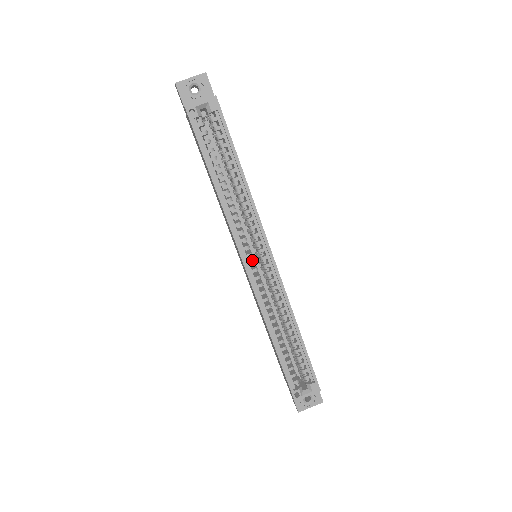
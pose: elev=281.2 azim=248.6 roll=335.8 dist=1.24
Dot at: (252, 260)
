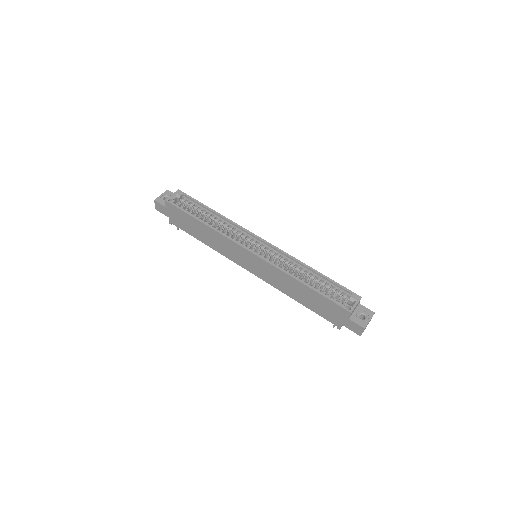
Dot at: (253, 250)
